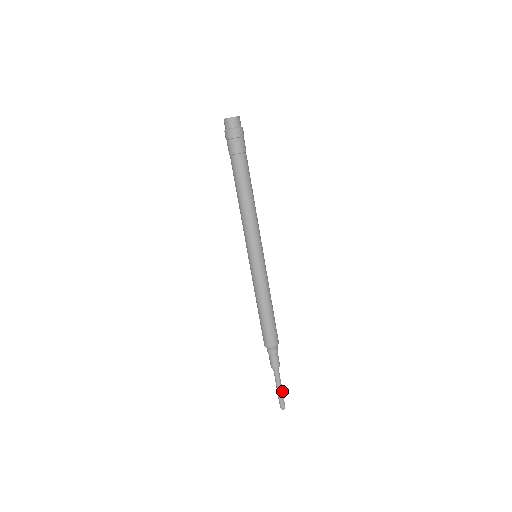
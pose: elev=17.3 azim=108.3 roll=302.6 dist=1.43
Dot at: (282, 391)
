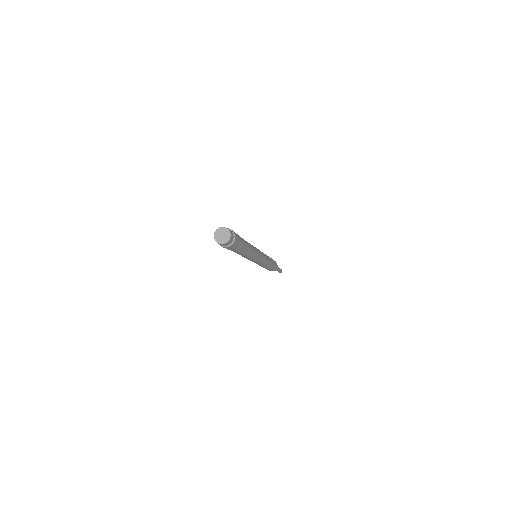
Dot at: (280, 270)
